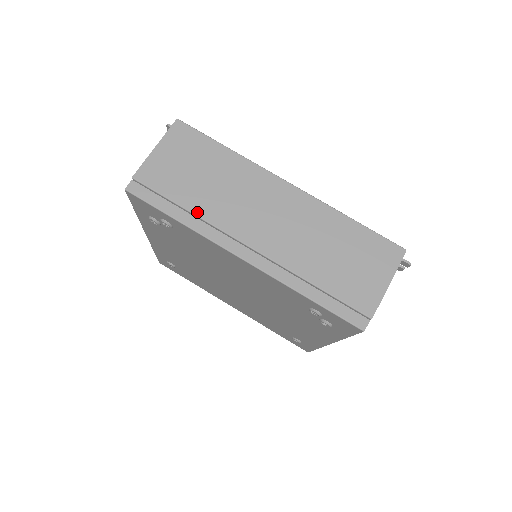
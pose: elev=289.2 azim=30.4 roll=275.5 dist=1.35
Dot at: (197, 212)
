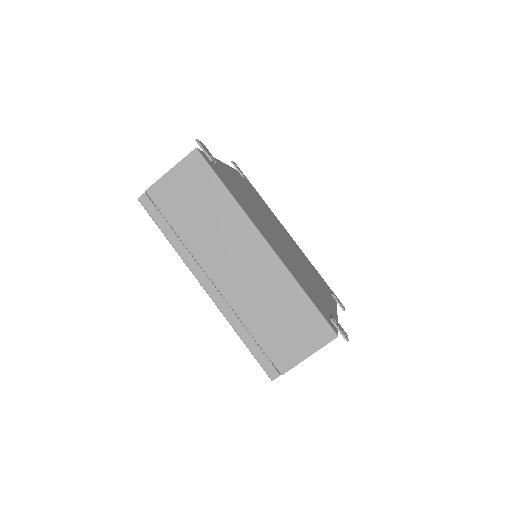
Dot at: (184, 239)
